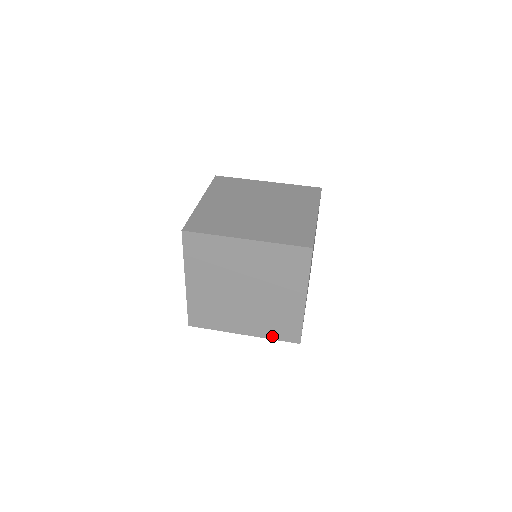
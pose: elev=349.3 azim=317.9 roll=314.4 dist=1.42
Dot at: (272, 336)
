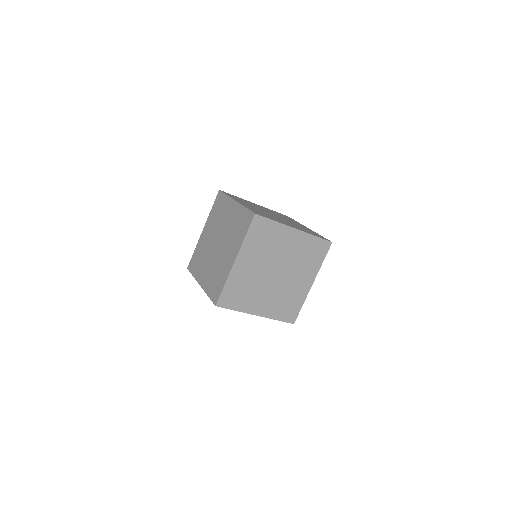
Dot at: (277, 317)
